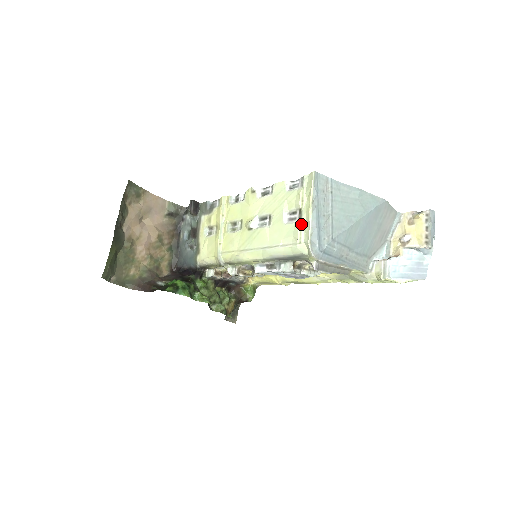
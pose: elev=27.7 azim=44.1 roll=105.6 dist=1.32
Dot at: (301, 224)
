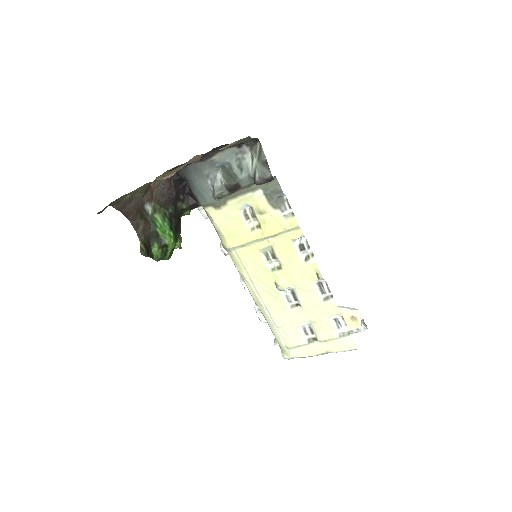
Dot at: (304, 345)
